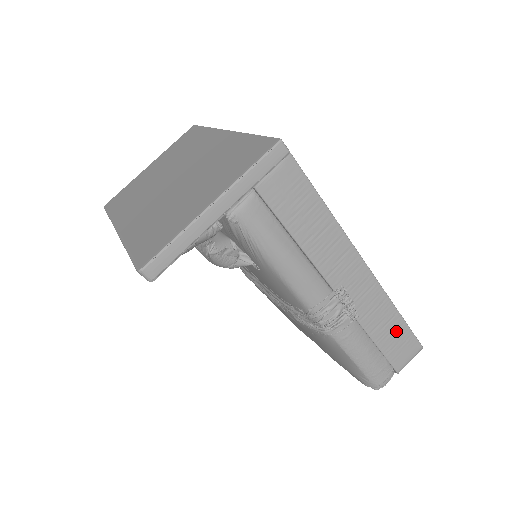
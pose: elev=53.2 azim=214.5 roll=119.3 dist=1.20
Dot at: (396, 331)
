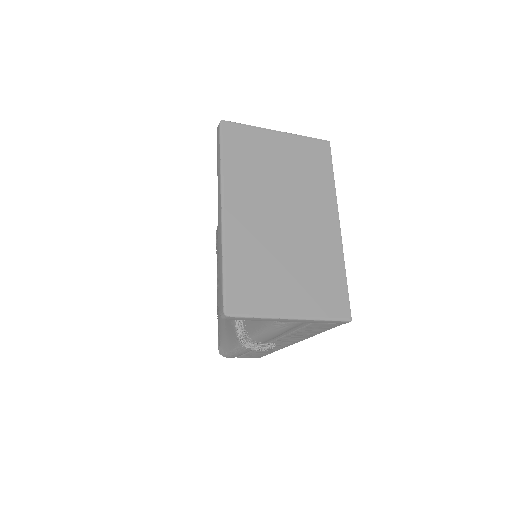
Dot at: (262, 354)
